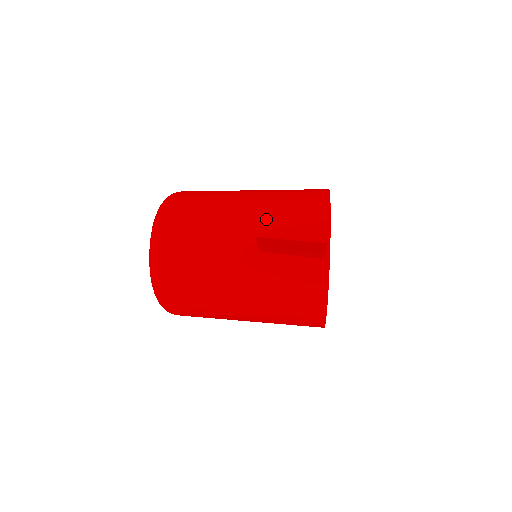
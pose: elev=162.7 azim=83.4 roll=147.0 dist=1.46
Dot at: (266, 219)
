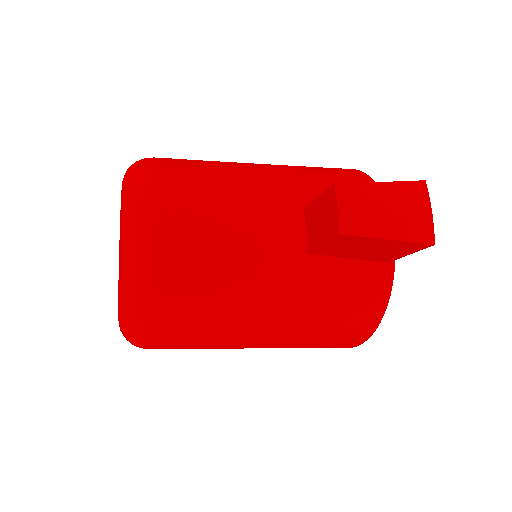
Dot at: (352, 208)
